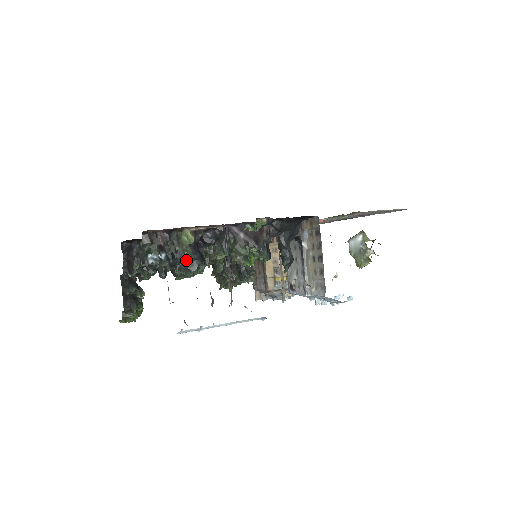
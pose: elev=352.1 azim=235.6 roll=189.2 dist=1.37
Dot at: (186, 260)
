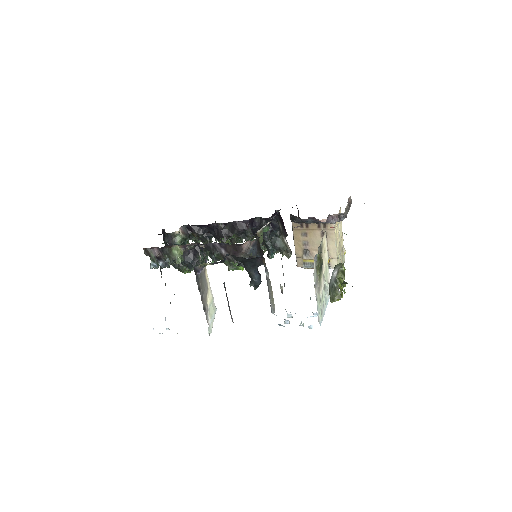
Dot at: (183, 263)
